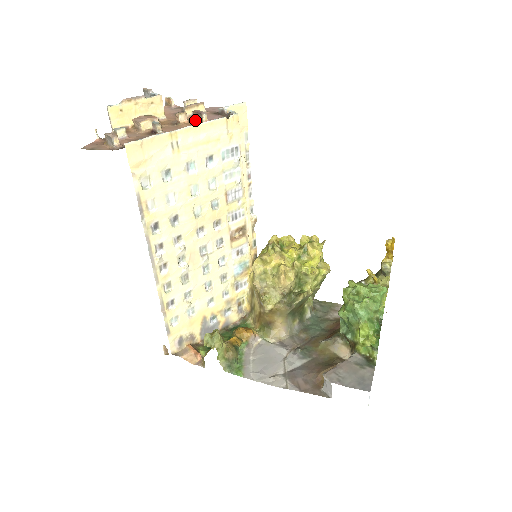
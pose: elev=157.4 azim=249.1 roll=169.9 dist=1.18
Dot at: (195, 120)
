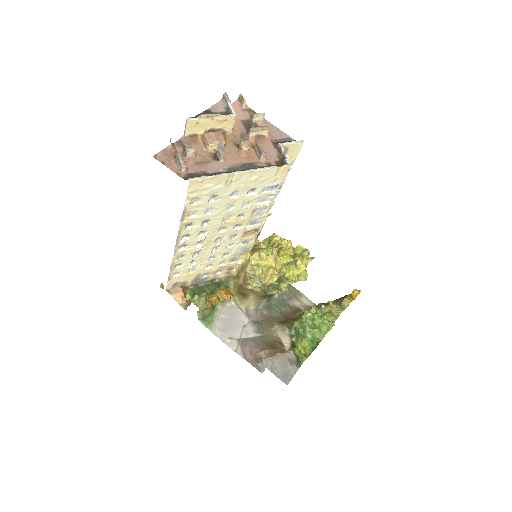
Dot at: (255, 151)
